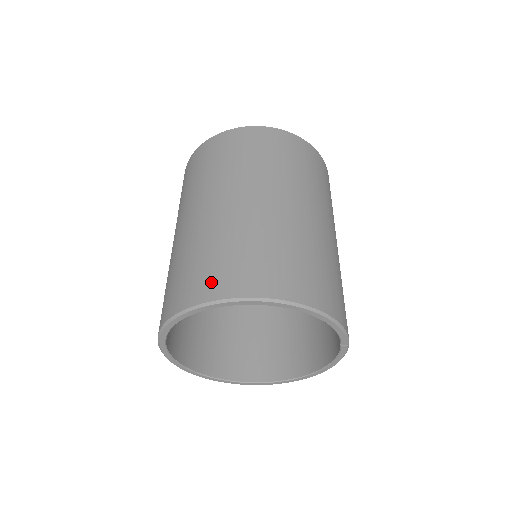
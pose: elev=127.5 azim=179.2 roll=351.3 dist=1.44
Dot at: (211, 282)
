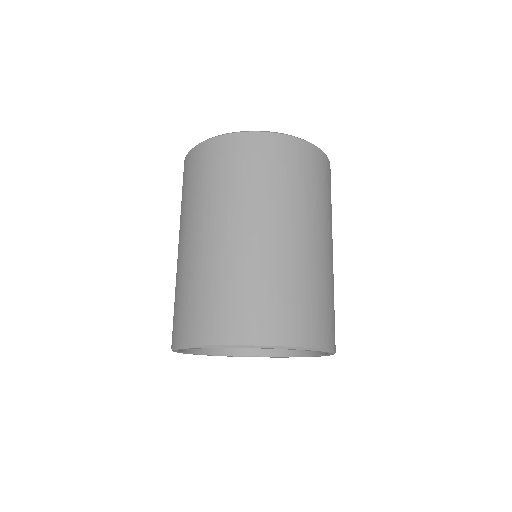
Dot at: (304, 327)
